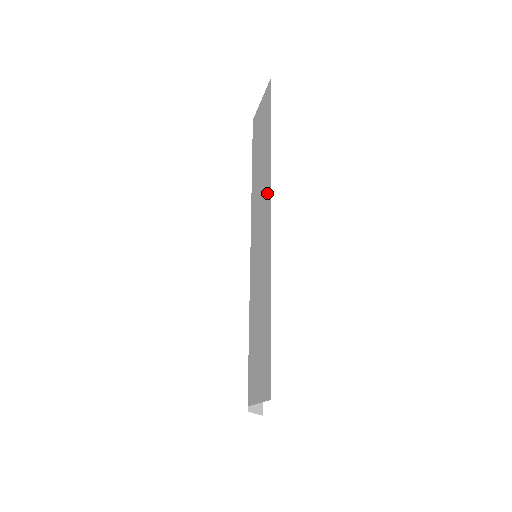
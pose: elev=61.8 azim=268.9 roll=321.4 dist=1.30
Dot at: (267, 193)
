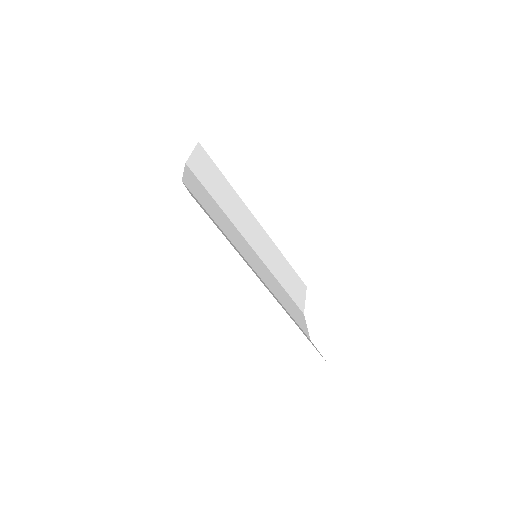
Dot at: occluded
